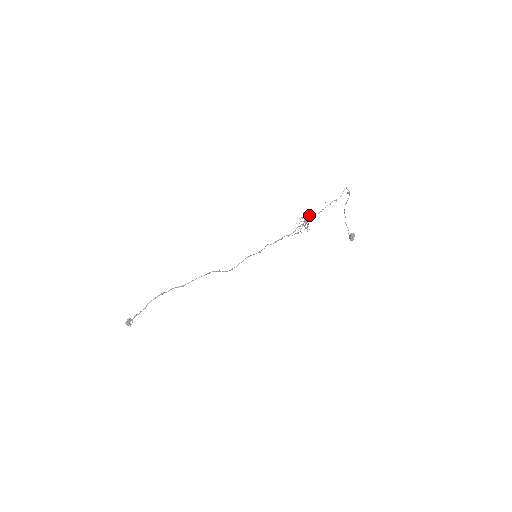
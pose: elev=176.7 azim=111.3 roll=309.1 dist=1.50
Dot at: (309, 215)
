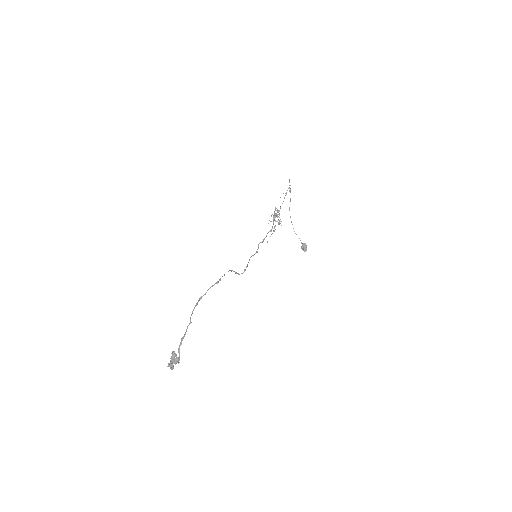
Dot at: (275, 210)
